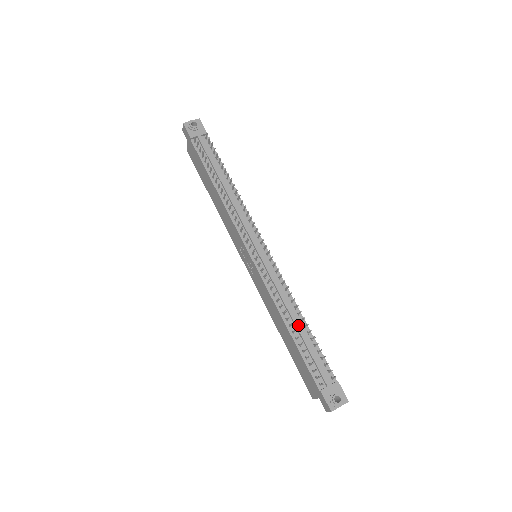
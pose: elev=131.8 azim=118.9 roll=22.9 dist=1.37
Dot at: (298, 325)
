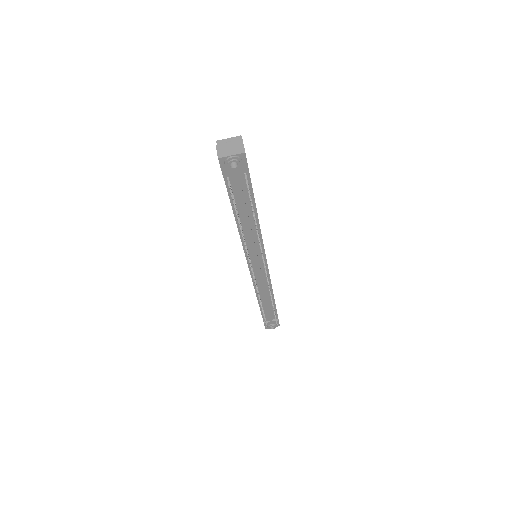
Dot at: (267, 302)
